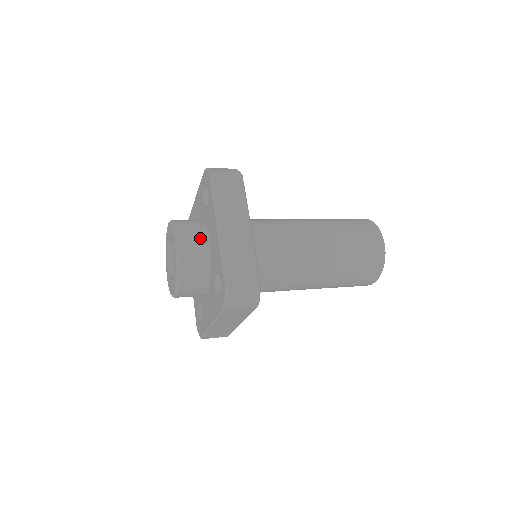
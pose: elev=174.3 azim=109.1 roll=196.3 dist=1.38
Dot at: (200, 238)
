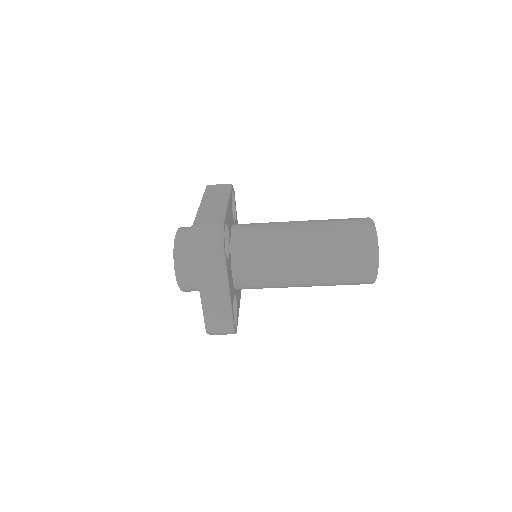
Dot at: occluded
